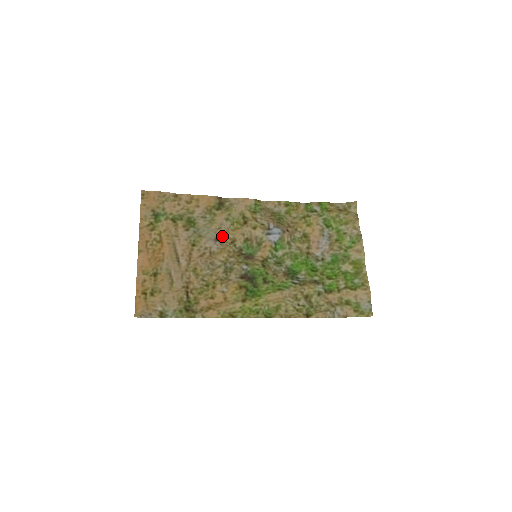
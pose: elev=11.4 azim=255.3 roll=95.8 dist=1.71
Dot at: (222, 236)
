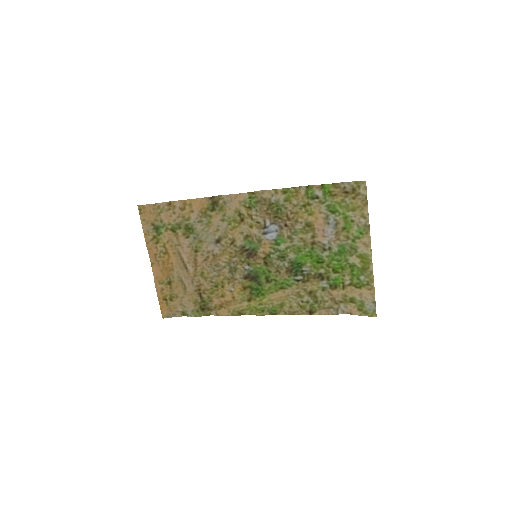
Dot at: (222, 237)
